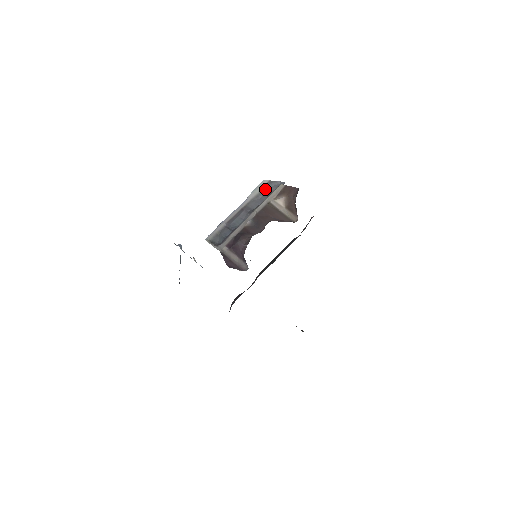
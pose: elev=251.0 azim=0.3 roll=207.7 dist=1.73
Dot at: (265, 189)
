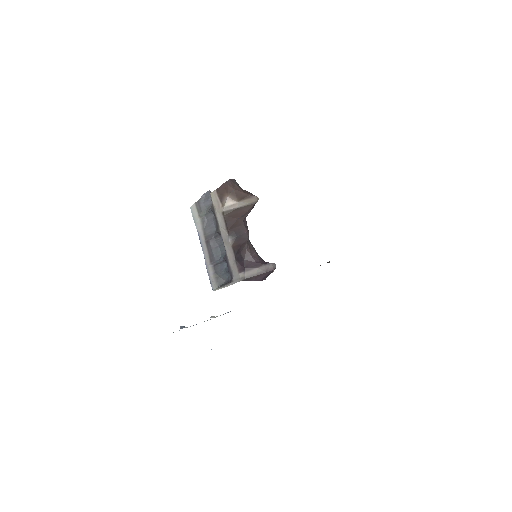
Dot at: (202, 211)
